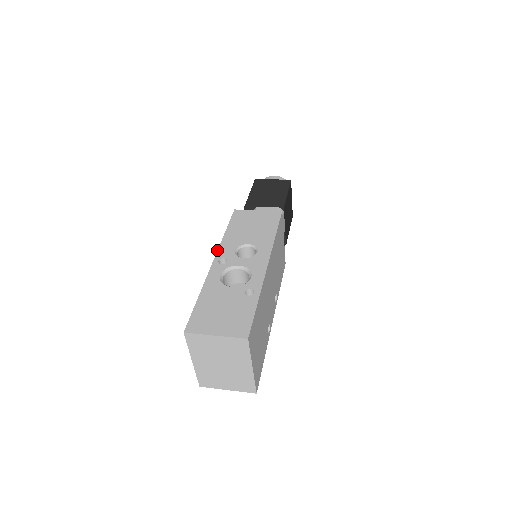
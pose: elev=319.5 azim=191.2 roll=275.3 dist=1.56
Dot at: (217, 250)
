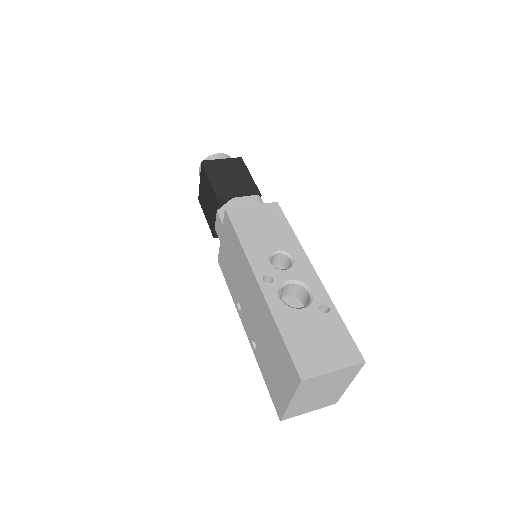
Dot at: (250, 267)
